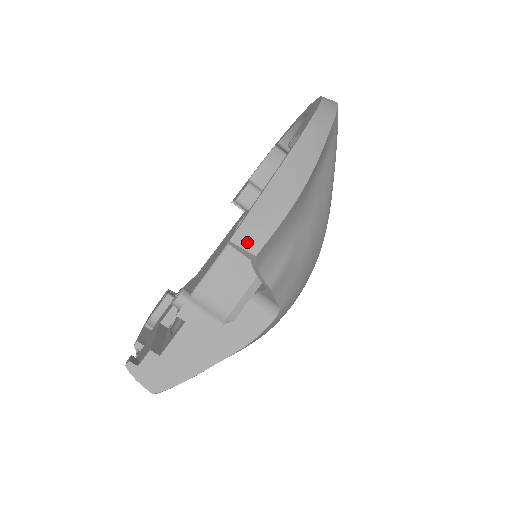
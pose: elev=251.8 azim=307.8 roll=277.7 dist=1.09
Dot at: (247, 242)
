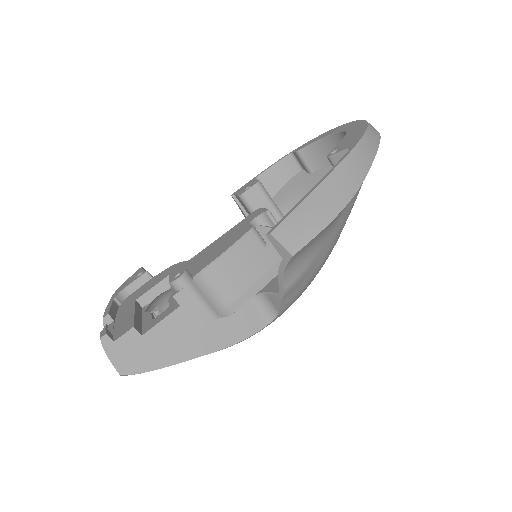
Dot at: (287, 240)
